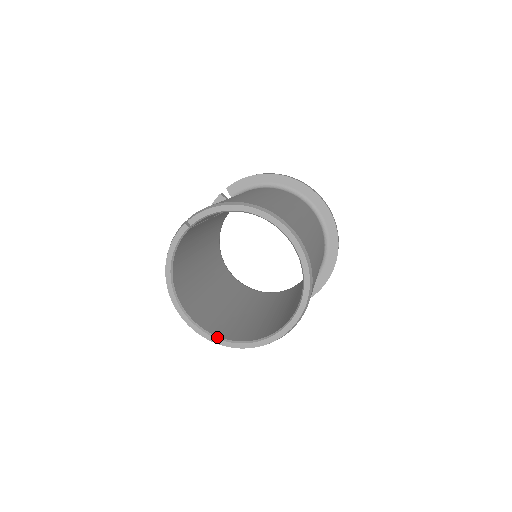
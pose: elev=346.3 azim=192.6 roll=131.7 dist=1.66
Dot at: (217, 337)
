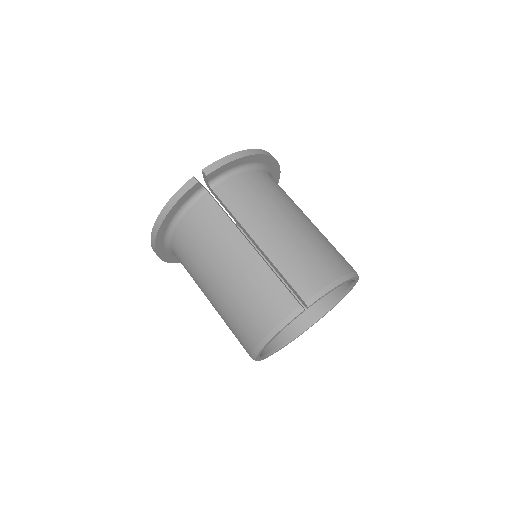
Dot at: (270, 354)
